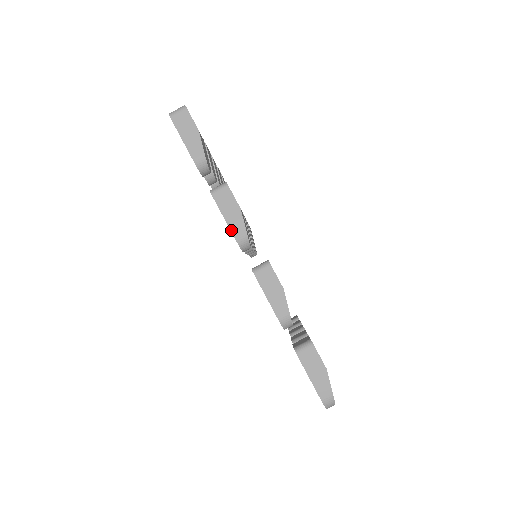
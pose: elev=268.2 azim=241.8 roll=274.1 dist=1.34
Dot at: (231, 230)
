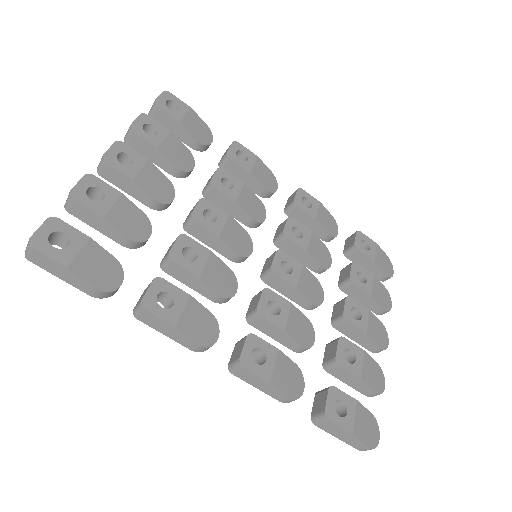
Dot at: (181, 344)
